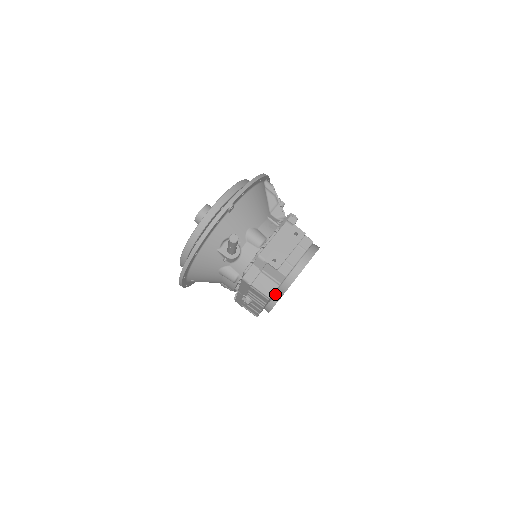
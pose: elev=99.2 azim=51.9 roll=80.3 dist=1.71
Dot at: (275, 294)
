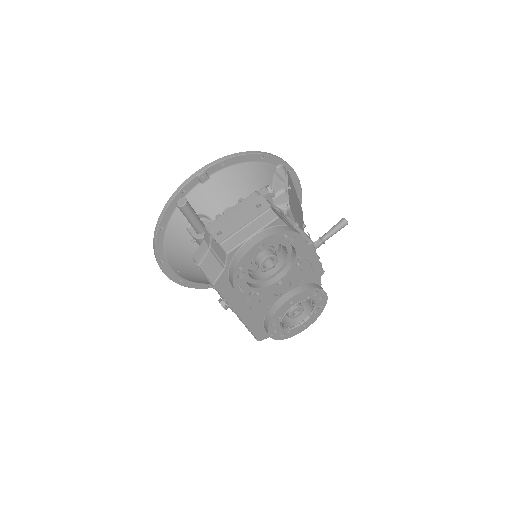
Dot at: (264, 304)
